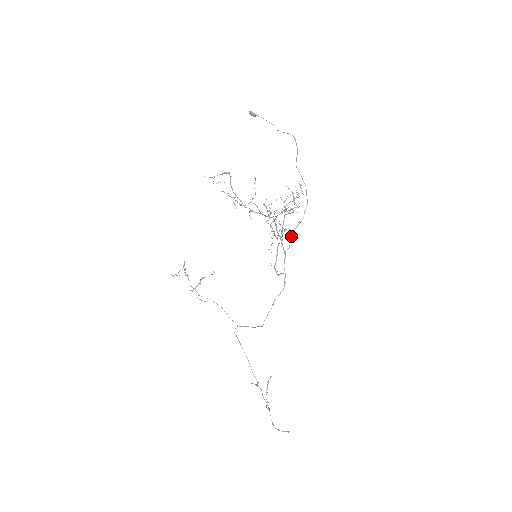
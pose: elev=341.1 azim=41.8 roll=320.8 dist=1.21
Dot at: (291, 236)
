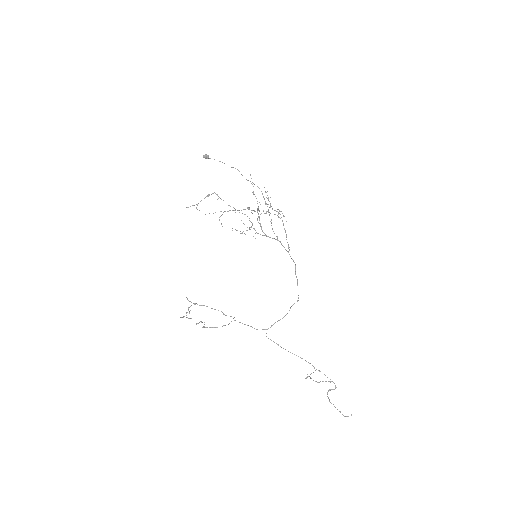
Dot at: (273, 231)
